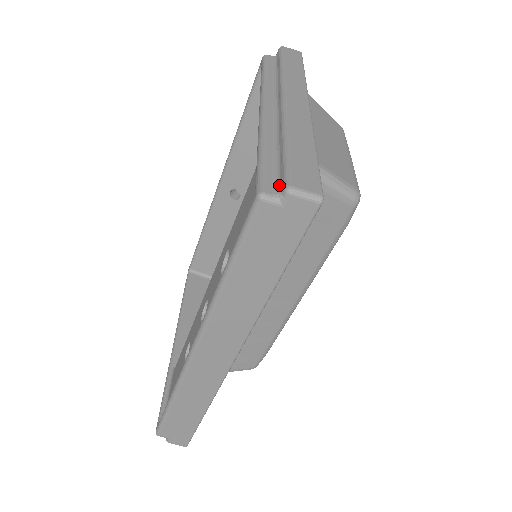
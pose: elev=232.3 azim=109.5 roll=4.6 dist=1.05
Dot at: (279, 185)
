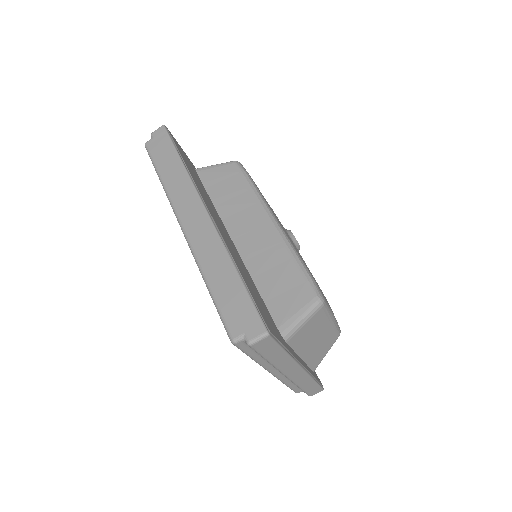
Dot at: occluded
